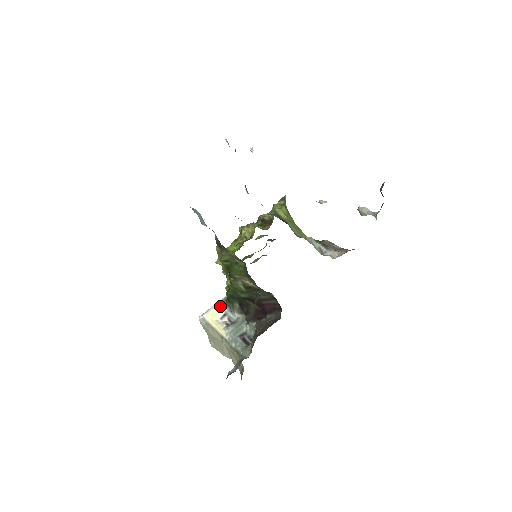
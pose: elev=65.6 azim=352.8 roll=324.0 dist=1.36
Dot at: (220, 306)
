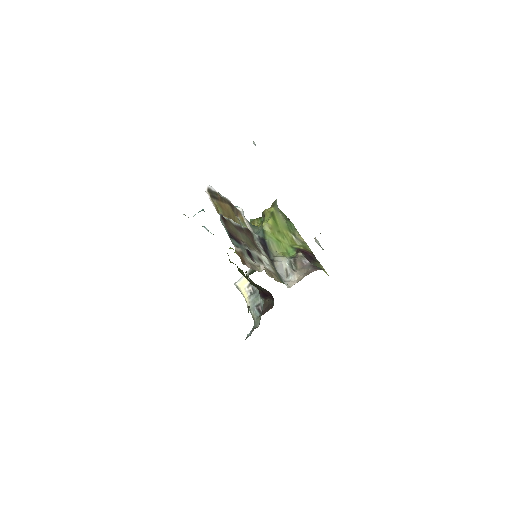
Dot at: occluded
